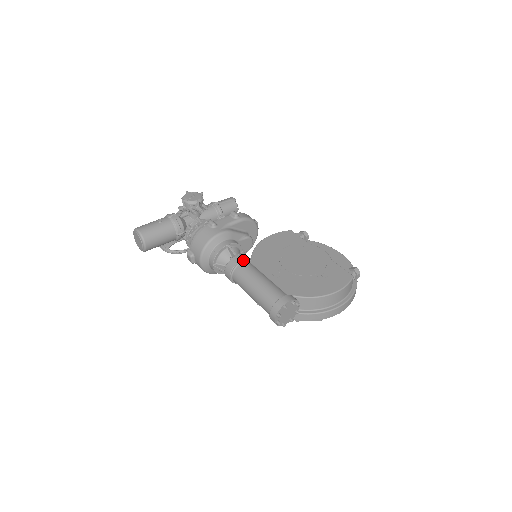
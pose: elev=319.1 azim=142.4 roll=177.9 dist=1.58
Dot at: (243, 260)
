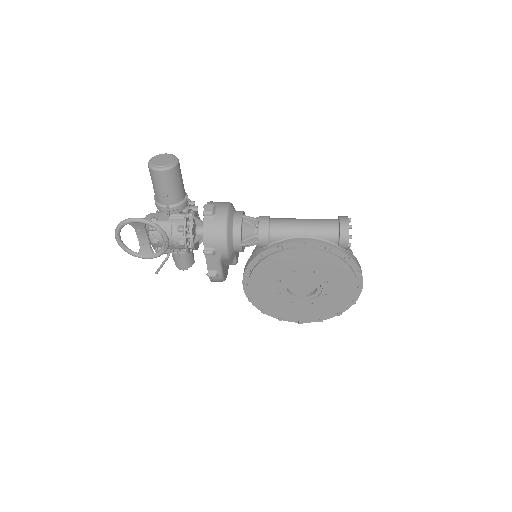
Dot at: occluded
